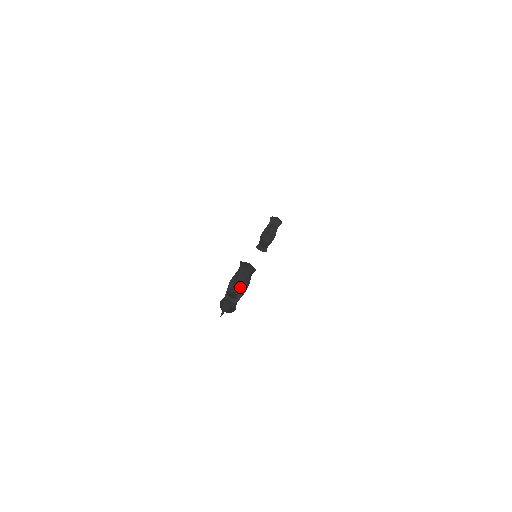
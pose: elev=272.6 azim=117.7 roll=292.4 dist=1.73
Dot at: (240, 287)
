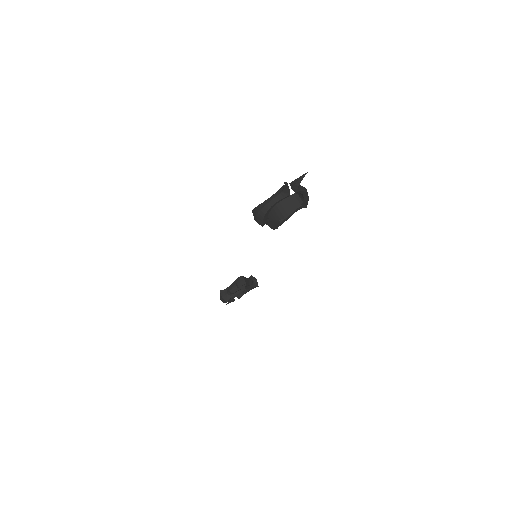
Dot at: (302, 190)
